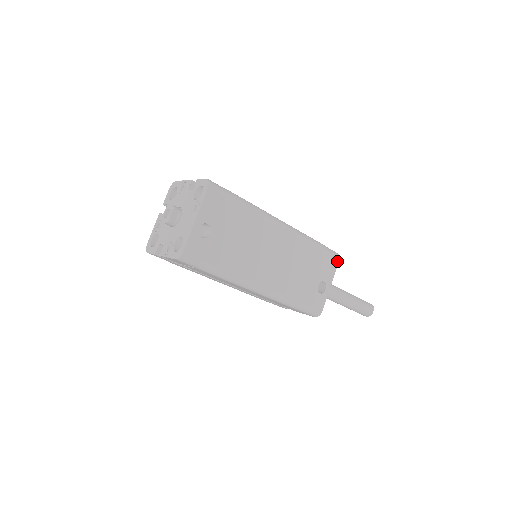
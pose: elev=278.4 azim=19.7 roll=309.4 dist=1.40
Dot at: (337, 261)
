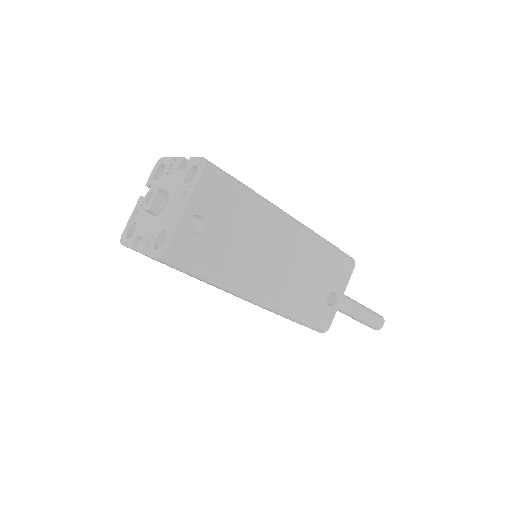
Dot at: (352, 268)
